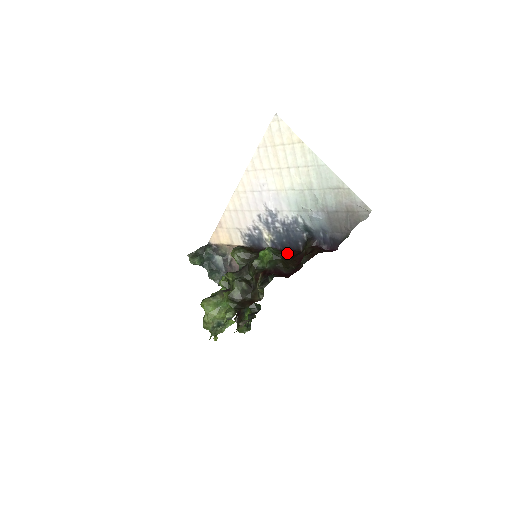
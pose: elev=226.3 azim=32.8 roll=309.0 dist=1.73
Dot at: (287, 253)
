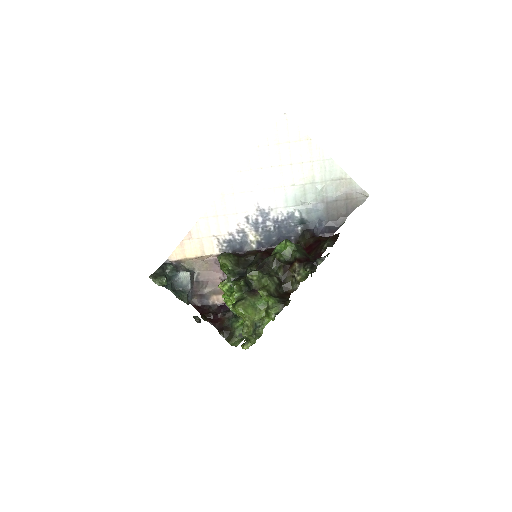
Dot at: occluded
